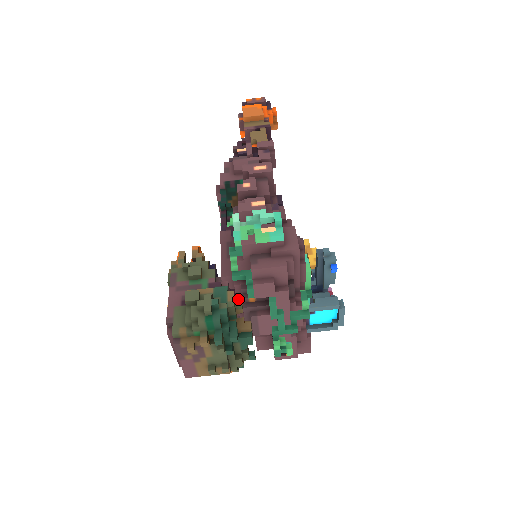
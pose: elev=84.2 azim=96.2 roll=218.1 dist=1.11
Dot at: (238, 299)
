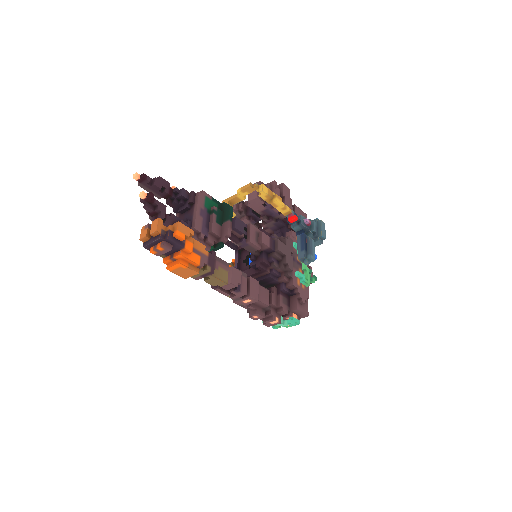
Dot at: occluded
